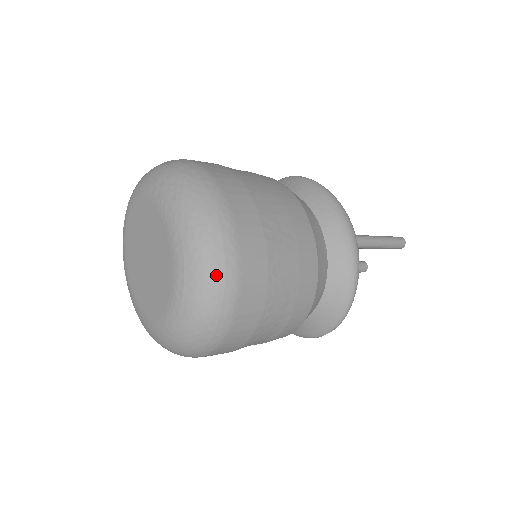
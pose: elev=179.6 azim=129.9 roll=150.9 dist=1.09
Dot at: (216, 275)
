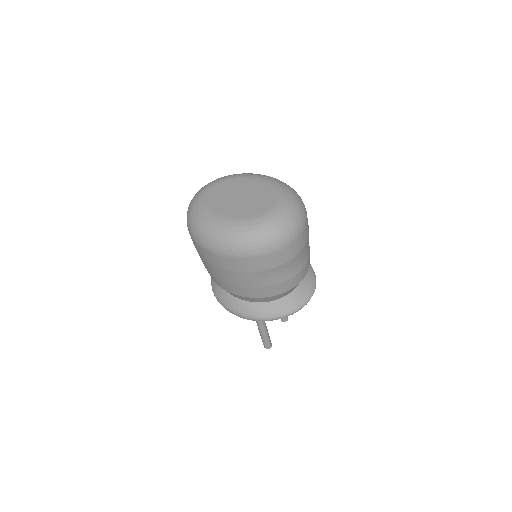
Dot at: (293, 189)
